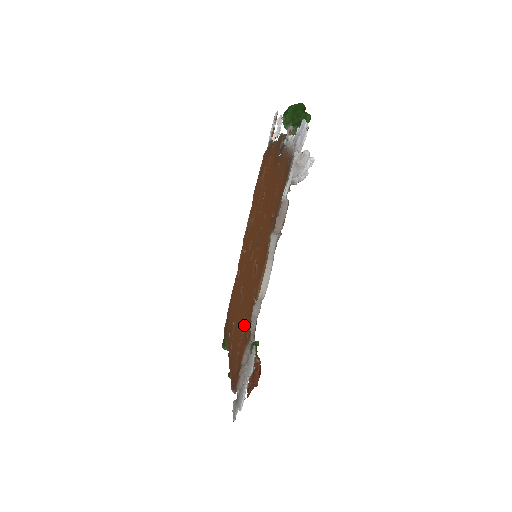
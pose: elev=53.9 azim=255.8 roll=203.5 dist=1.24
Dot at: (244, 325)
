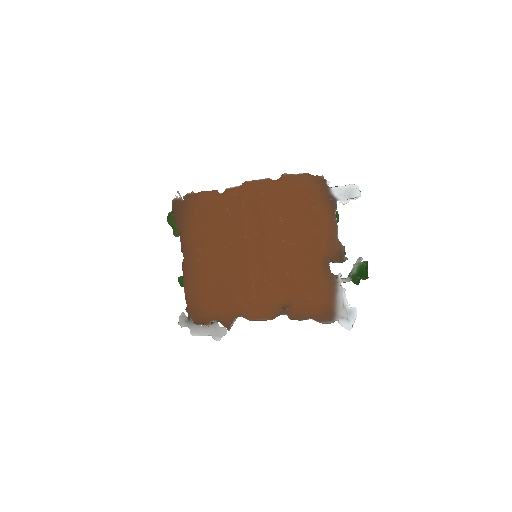
Dot at: (223, 301)
